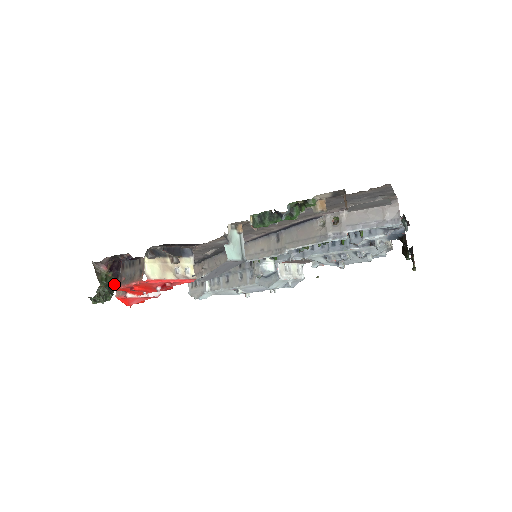
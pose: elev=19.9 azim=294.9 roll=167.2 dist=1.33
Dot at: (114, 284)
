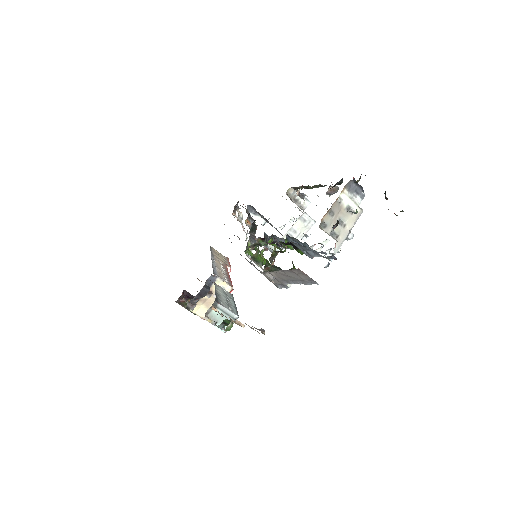
Dot at: occluded
